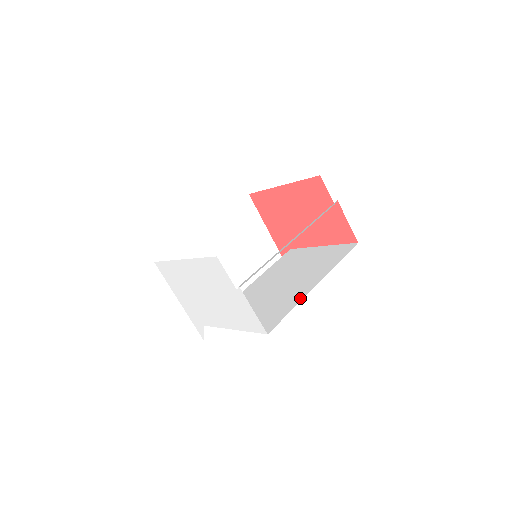
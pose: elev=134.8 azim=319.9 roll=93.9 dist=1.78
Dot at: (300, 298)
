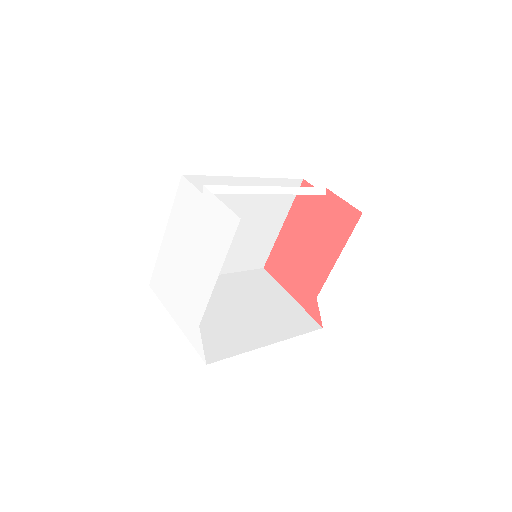
Dot at: occluded
